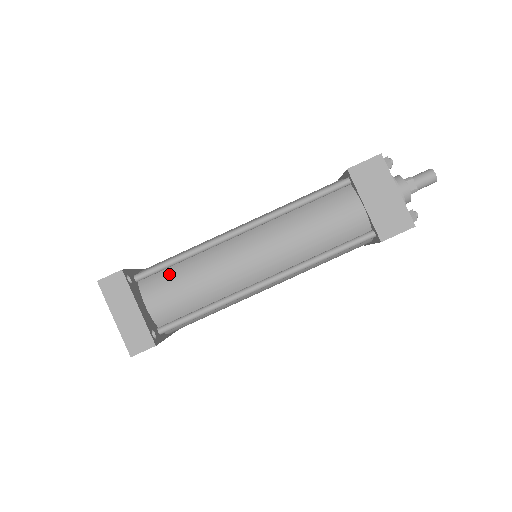
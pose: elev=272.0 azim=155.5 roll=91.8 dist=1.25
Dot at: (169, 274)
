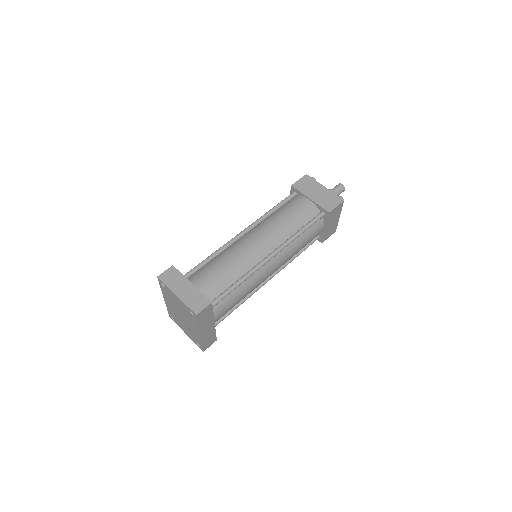
Dot at: (203, 270)
